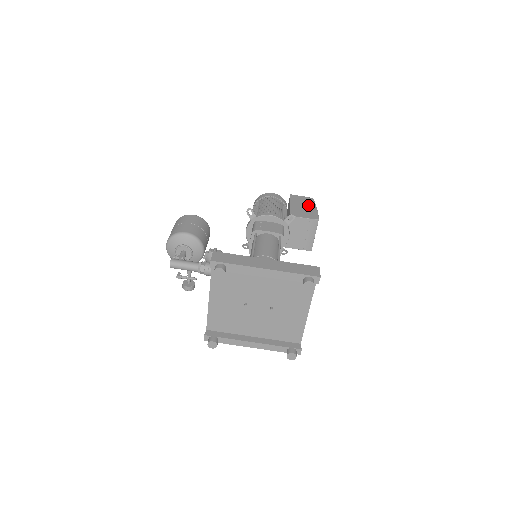
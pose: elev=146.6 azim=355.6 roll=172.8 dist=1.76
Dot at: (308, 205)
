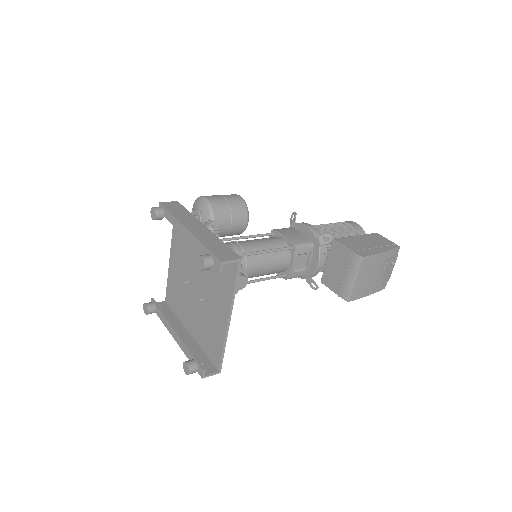
Dot at: (378, 246)
